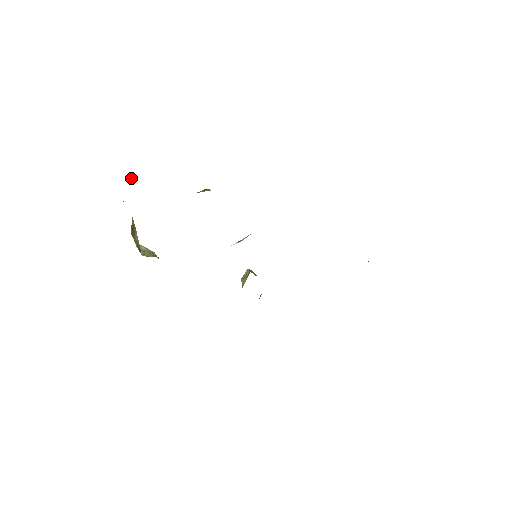
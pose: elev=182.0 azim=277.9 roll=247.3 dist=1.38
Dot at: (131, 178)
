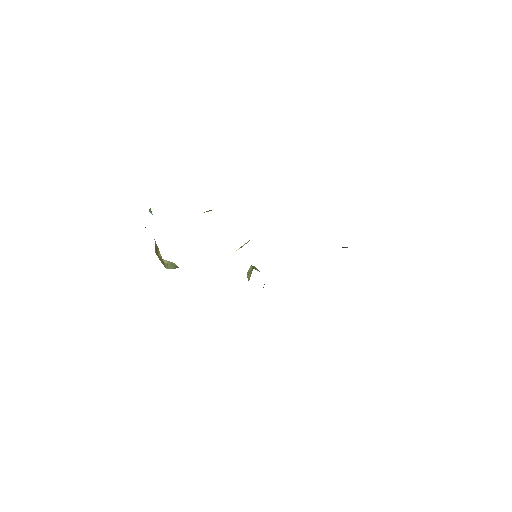
Dot at: (150, 211)
